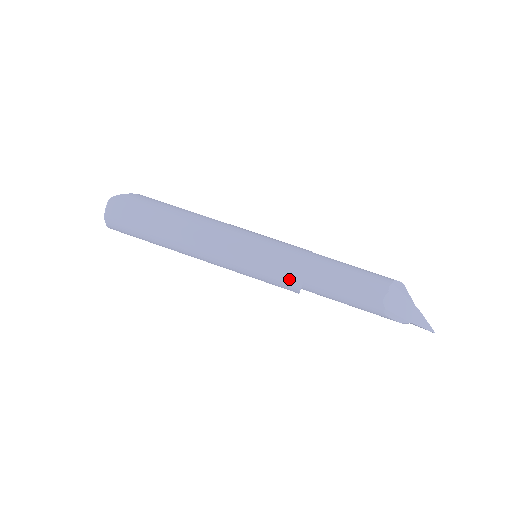
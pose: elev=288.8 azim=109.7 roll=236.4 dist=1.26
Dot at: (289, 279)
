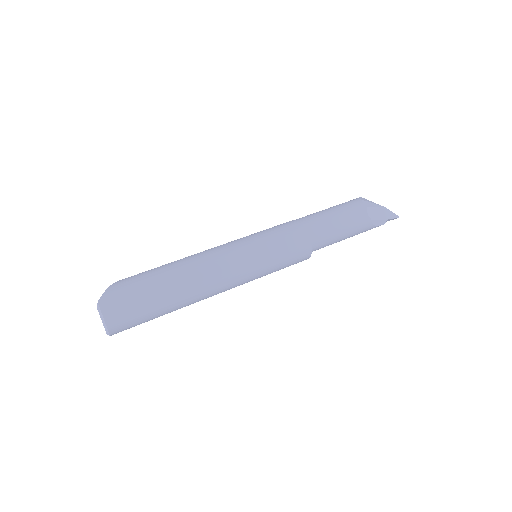
Dot at: (300, 251)
